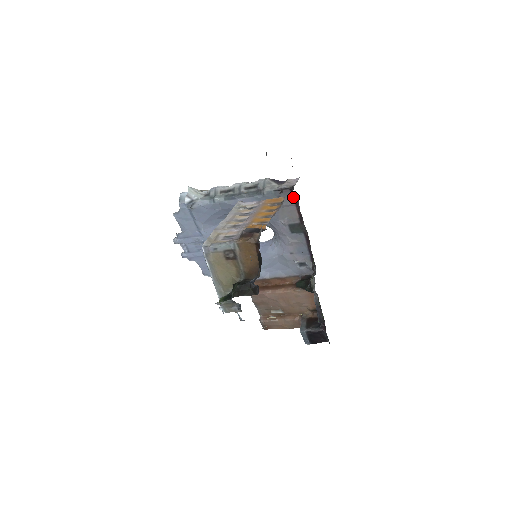
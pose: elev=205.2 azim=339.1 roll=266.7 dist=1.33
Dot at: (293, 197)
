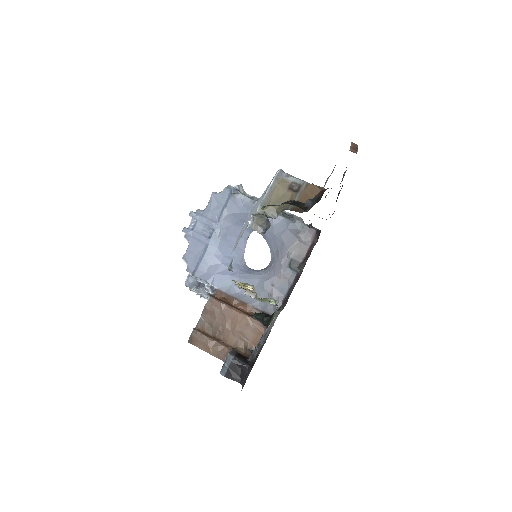
Dot at: (314, 239)
